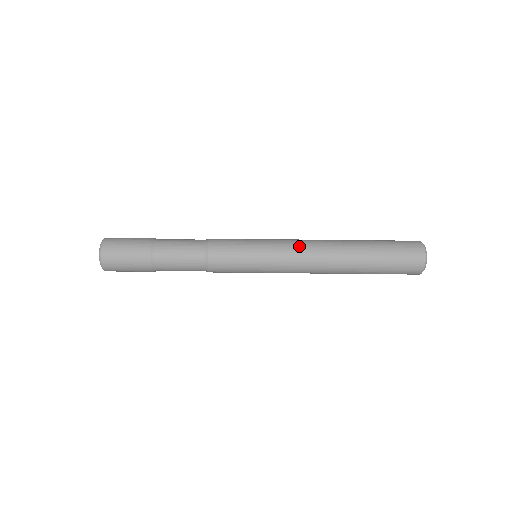
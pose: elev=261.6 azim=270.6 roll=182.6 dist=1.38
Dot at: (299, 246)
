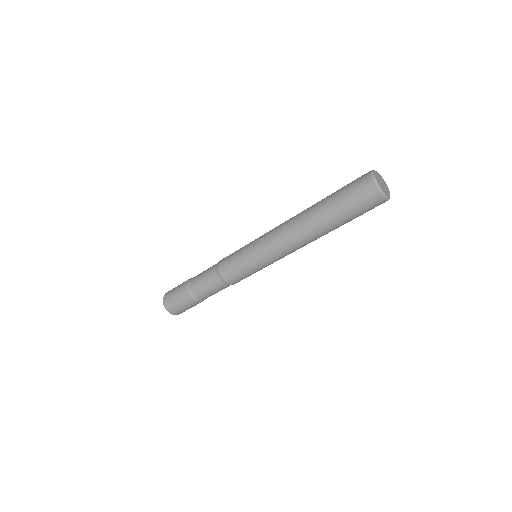
Dot at: (278, 245)
